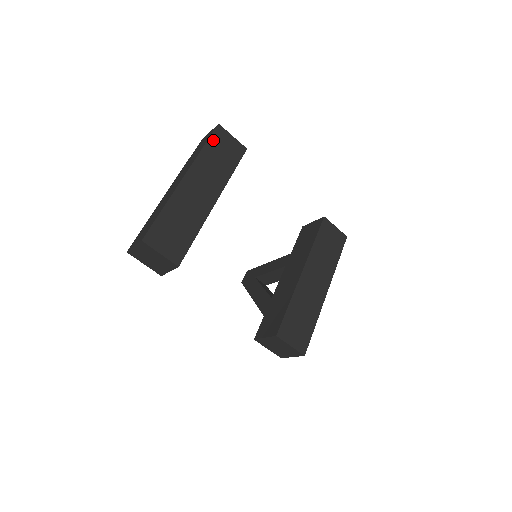
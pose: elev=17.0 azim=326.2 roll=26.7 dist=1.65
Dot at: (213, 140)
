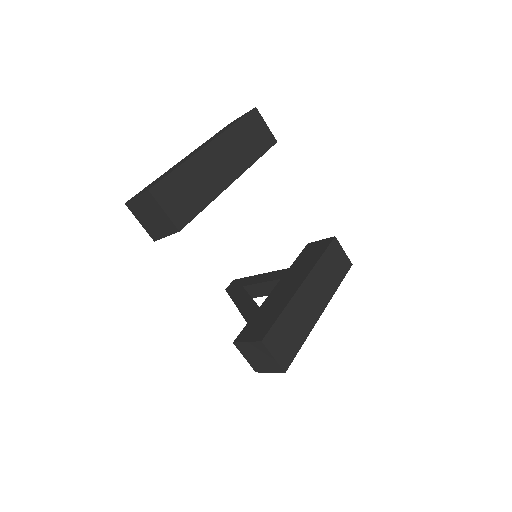
Dot at: (247, 120)
